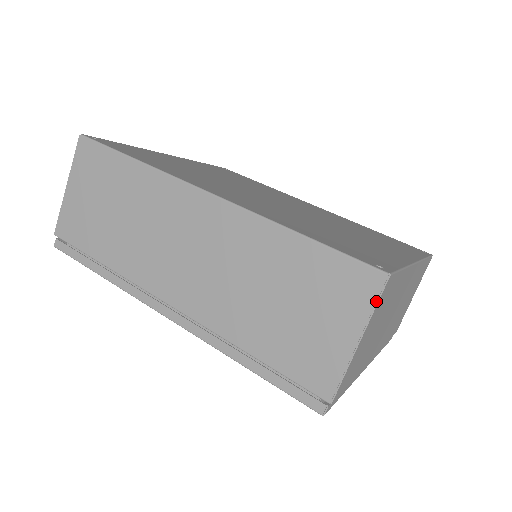
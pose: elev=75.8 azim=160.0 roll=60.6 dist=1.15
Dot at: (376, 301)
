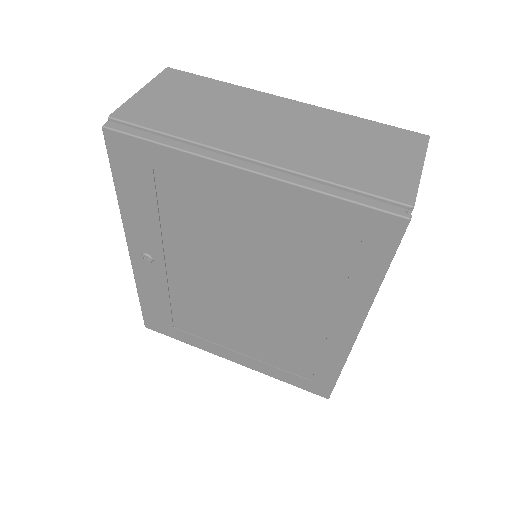
Dot at: (157, 77)
